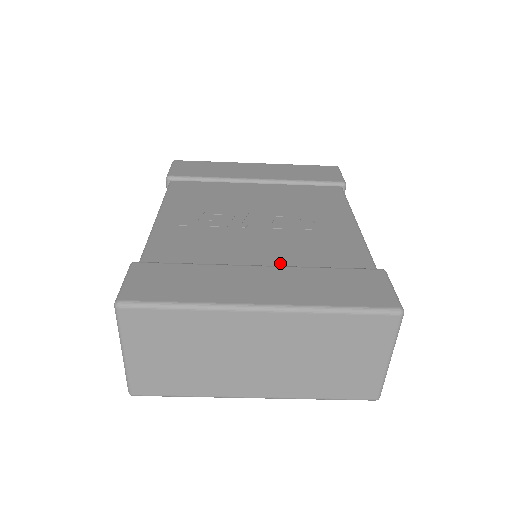
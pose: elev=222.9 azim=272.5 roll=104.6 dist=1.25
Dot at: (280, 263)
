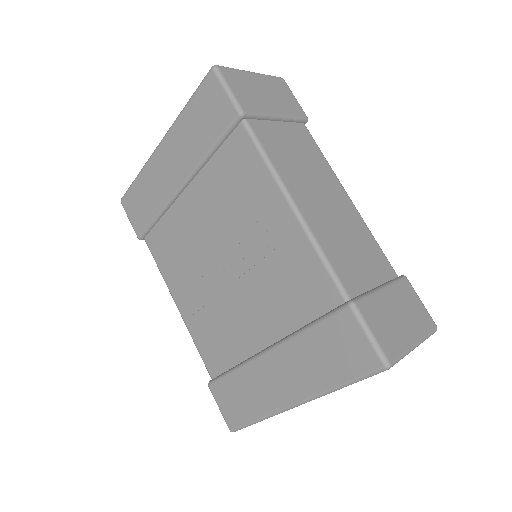
Dot at: (276, 332)
